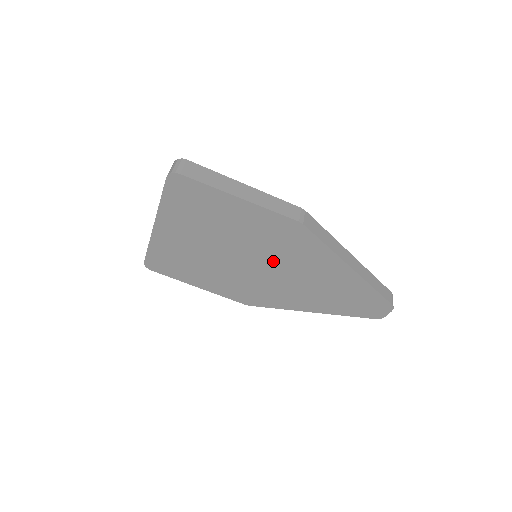
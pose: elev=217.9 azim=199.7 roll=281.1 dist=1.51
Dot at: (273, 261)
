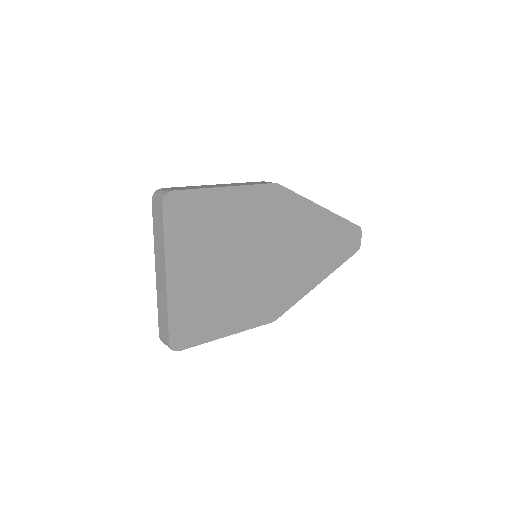
Dot at: (273, 244)
